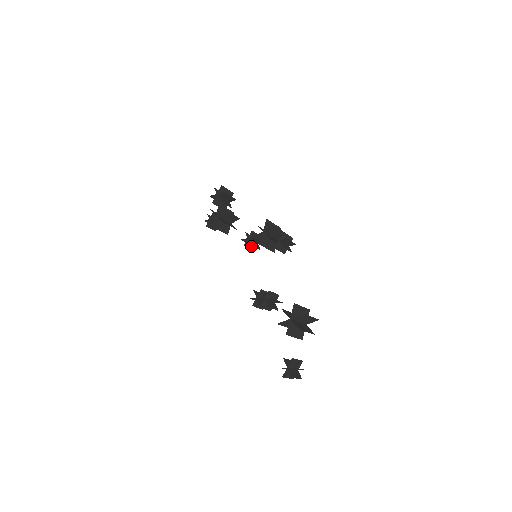
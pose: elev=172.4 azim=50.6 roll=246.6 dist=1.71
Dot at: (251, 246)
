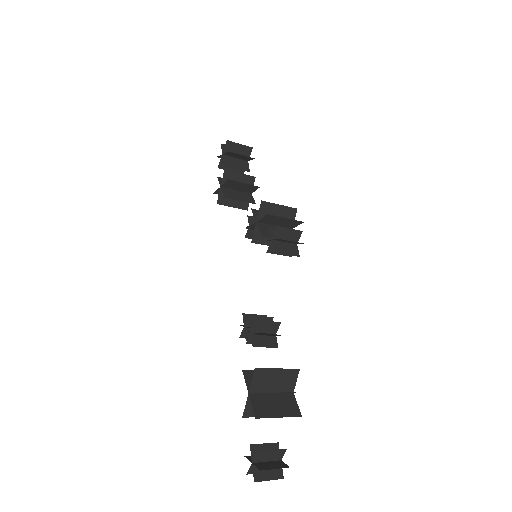
Dot at: occluded
